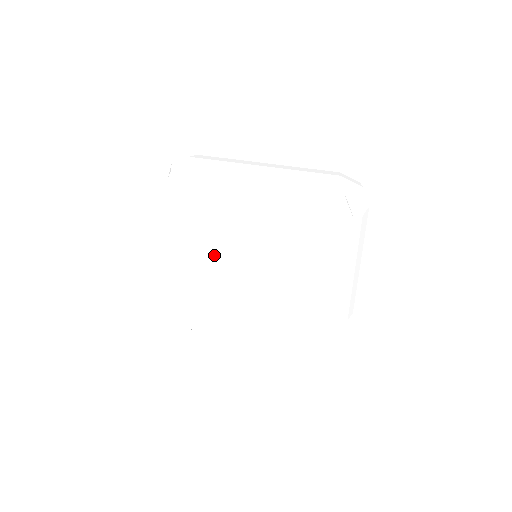
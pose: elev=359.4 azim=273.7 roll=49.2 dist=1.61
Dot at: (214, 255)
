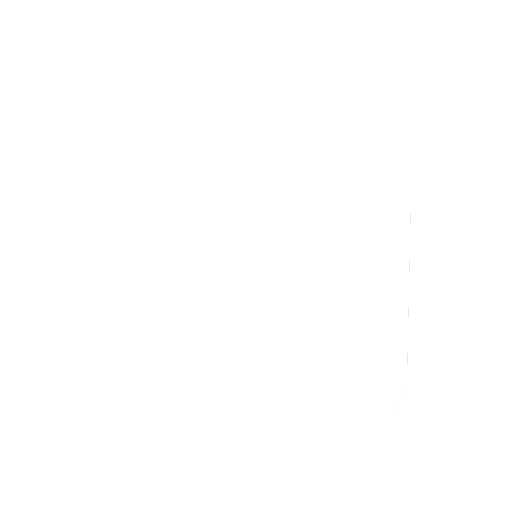
Dot at: (210, 197)
